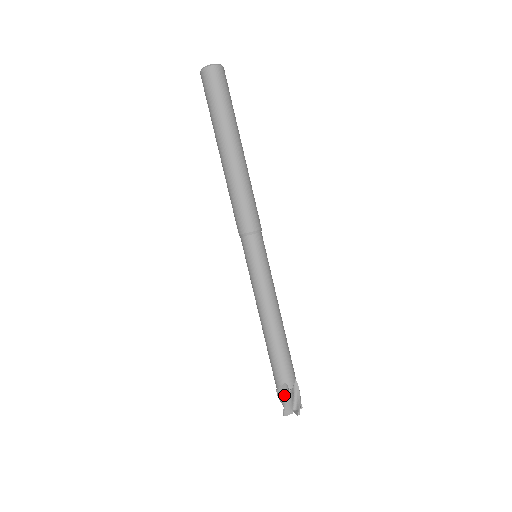
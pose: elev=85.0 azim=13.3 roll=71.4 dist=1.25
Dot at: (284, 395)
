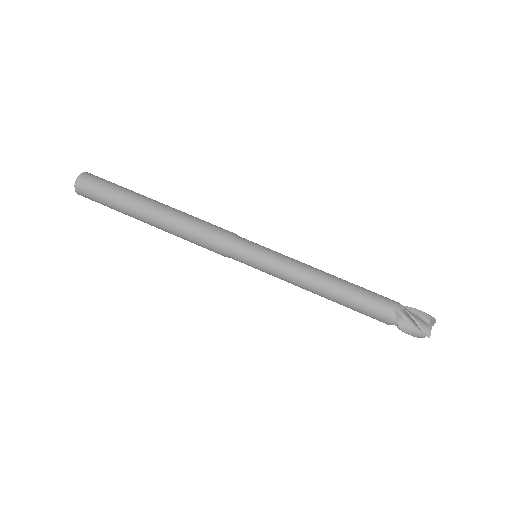
Dot at: (407, 322)
